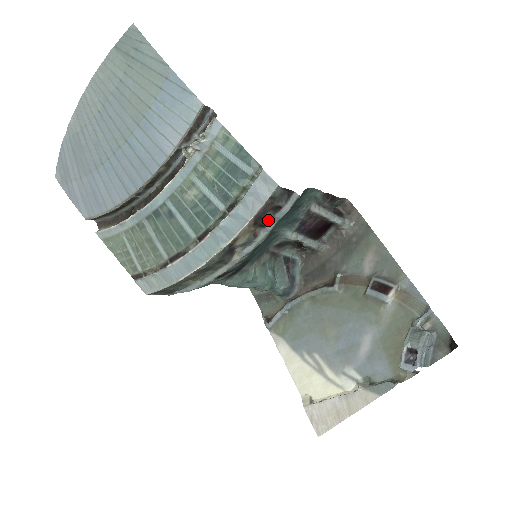
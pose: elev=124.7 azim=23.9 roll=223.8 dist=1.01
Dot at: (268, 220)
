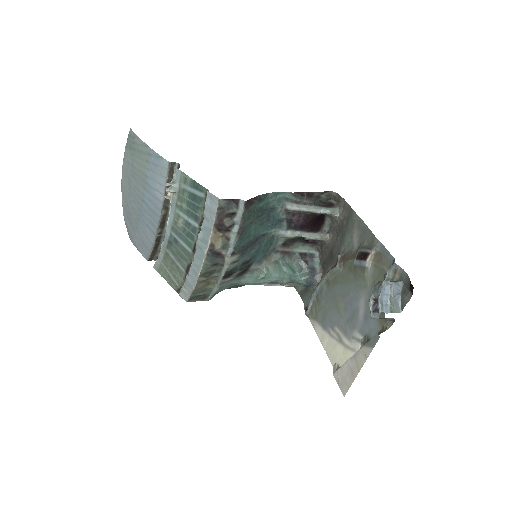
Dot at: (231, 225)
